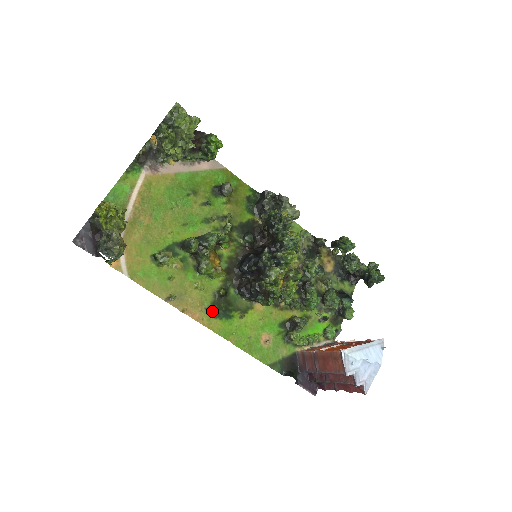
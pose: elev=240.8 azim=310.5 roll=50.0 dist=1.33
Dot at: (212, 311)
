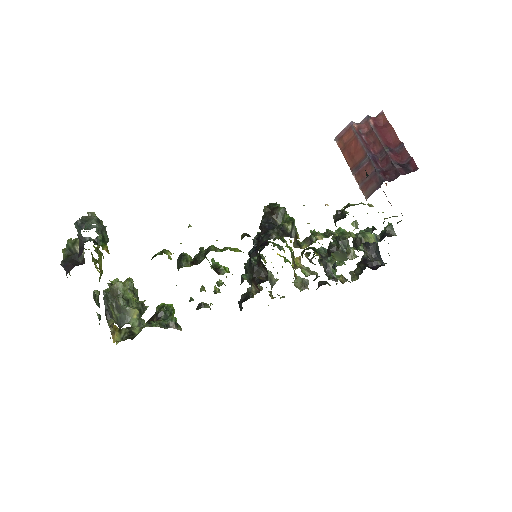
Dot at: occluded
